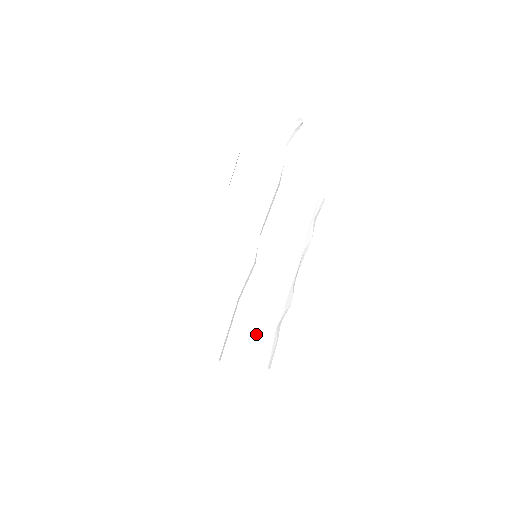
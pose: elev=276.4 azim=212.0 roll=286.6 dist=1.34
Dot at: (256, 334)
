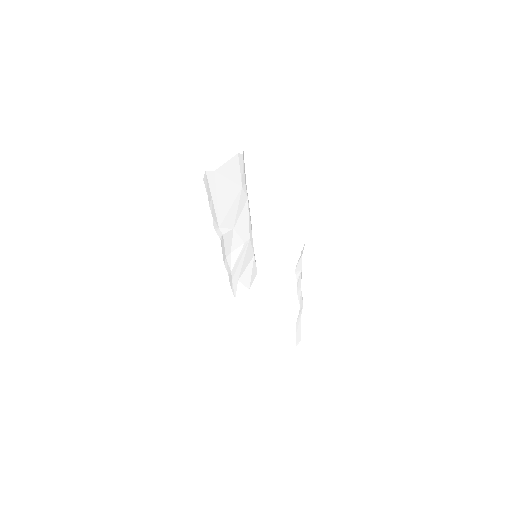
Dot at: (248, 258)
